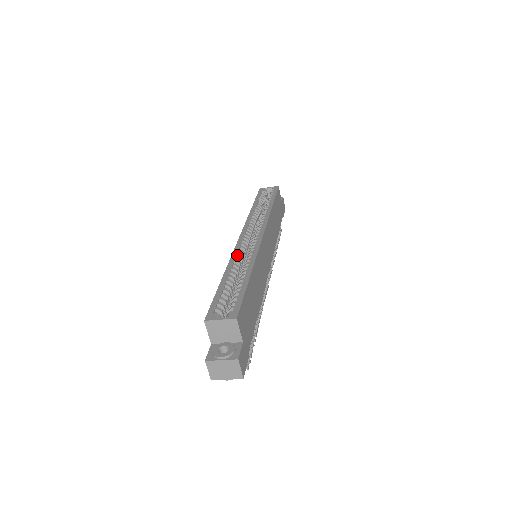
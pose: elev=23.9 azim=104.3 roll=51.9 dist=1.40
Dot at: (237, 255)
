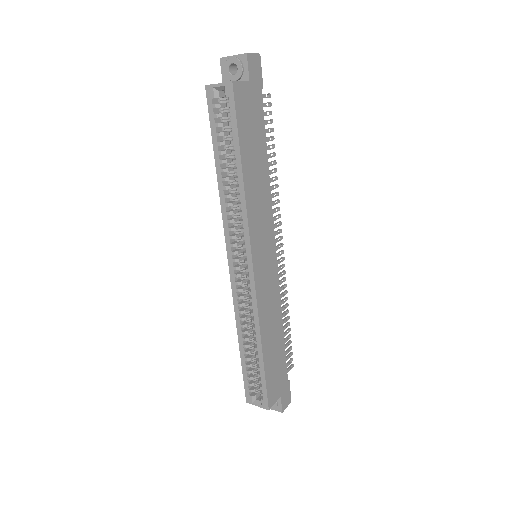
Dot at: (239, 306)
